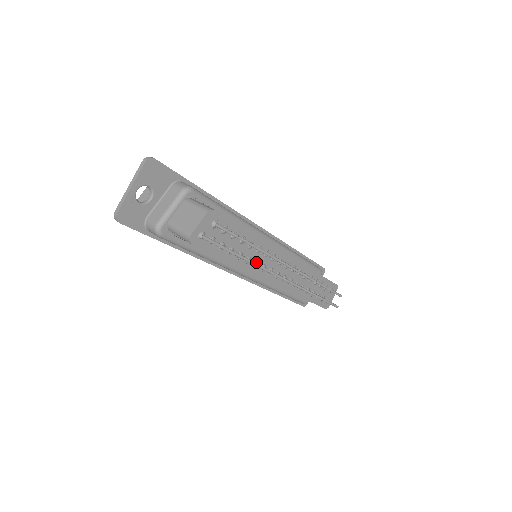
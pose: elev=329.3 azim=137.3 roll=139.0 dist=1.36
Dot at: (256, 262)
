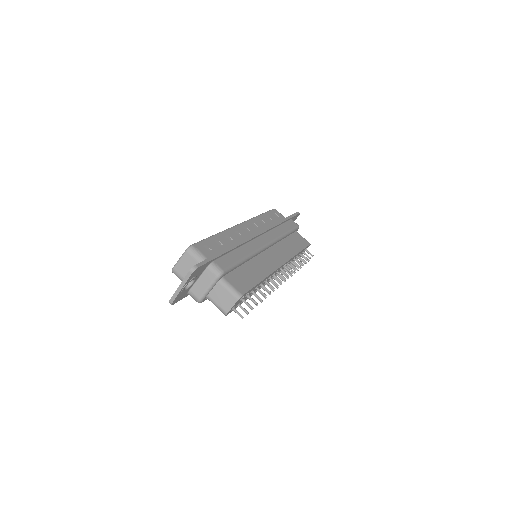
Dot at: occluded
